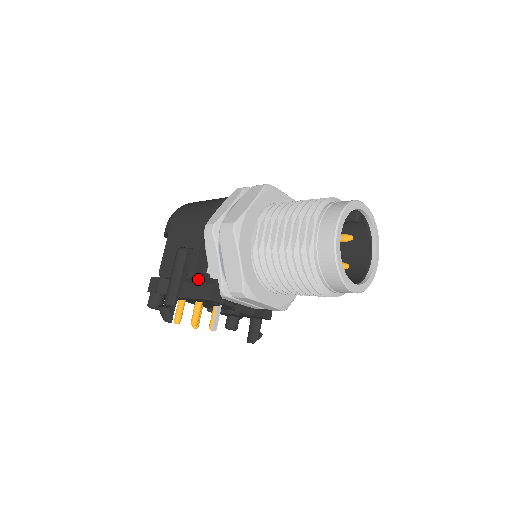
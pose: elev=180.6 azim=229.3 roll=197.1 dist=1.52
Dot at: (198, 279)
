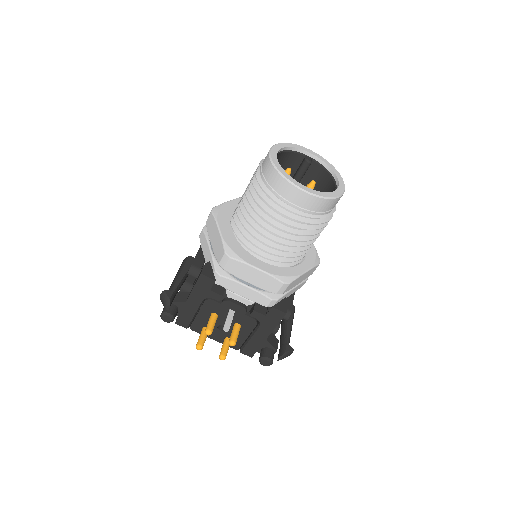
Dot at: (197, 273)
